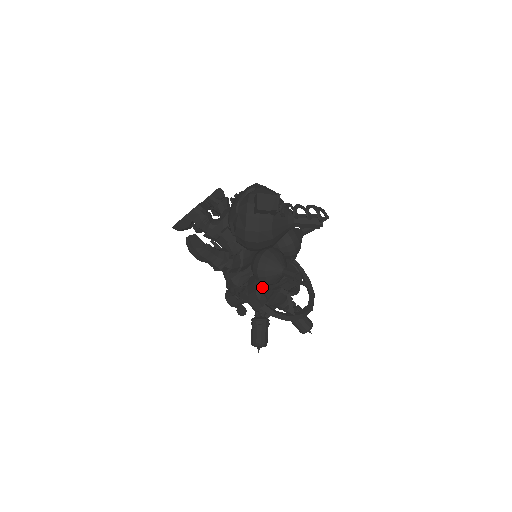
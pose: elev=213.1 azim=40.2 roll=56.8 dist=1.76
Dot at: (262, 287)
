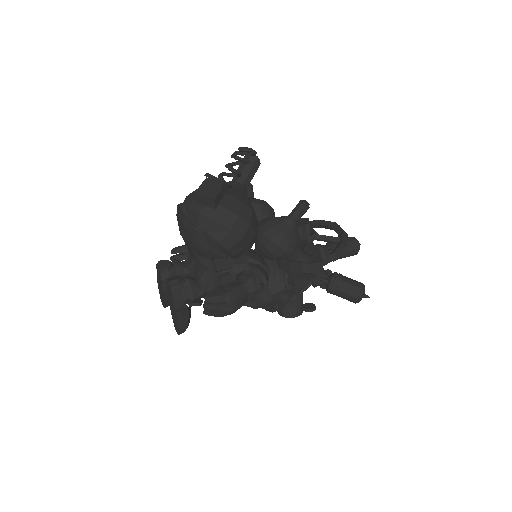
Dot at: (299, 253)
